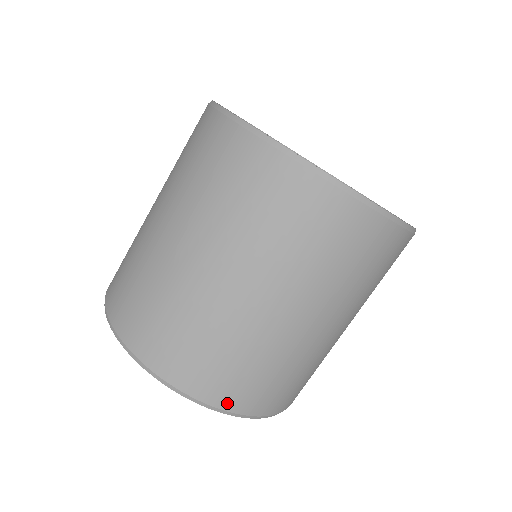
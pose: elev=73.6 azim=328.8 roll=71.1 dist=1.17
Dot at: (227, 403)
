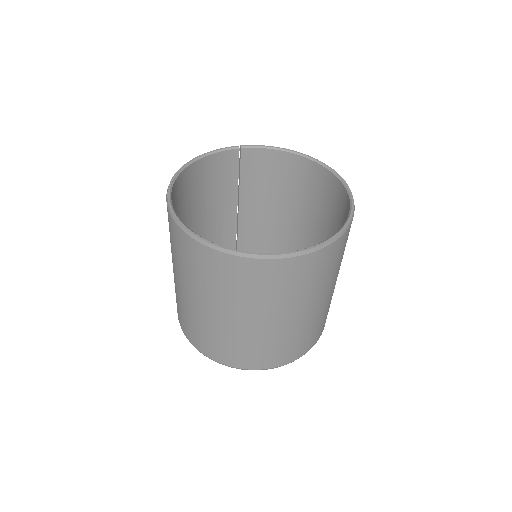
Dot at: (269, 365)
